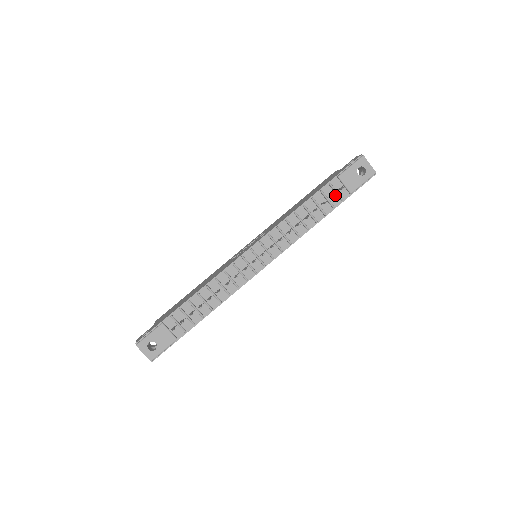
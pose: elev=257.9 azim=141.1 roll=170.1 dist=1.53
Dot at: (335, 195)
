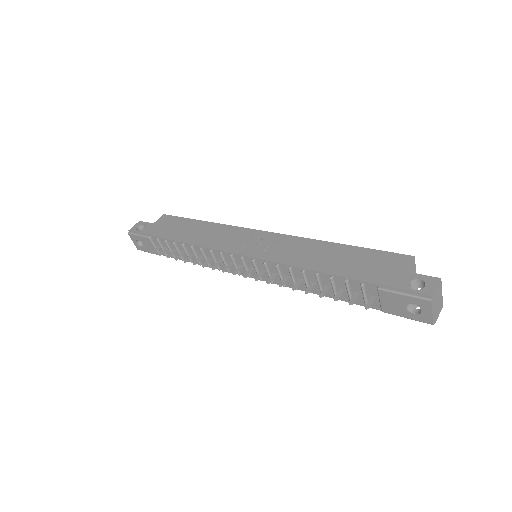
Dot at: (350, 304)
